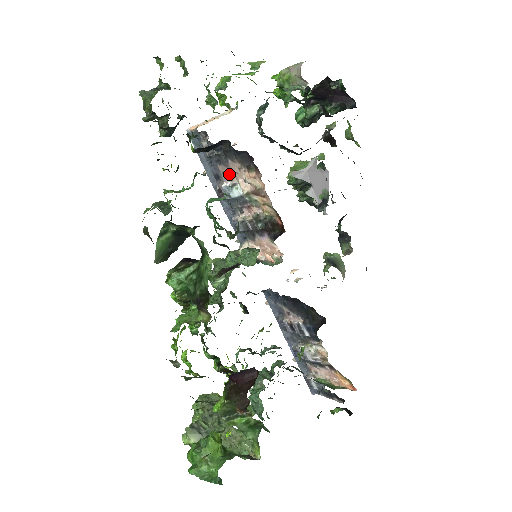
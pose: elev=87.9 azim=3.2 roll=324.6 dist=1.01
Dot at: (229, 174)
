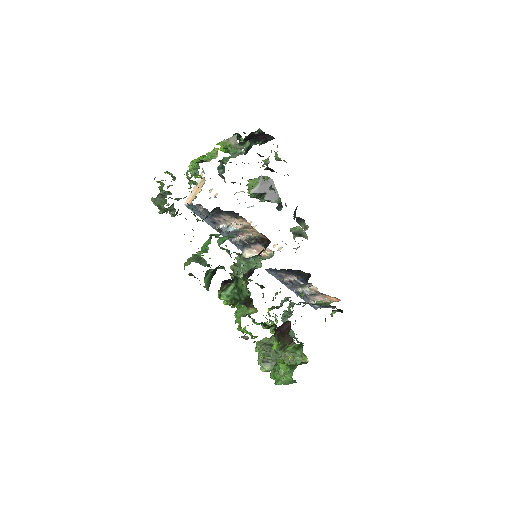
Dot at: (223, 221)
